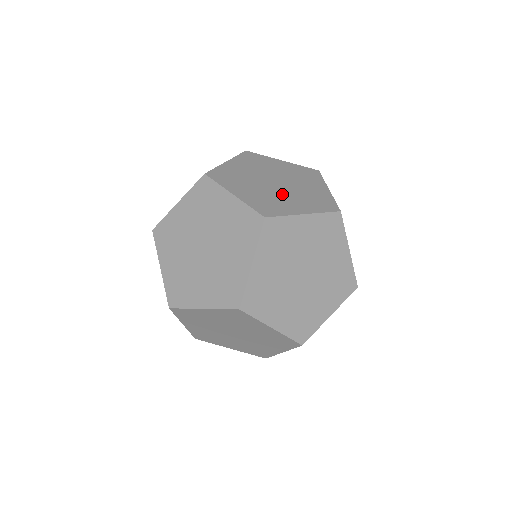
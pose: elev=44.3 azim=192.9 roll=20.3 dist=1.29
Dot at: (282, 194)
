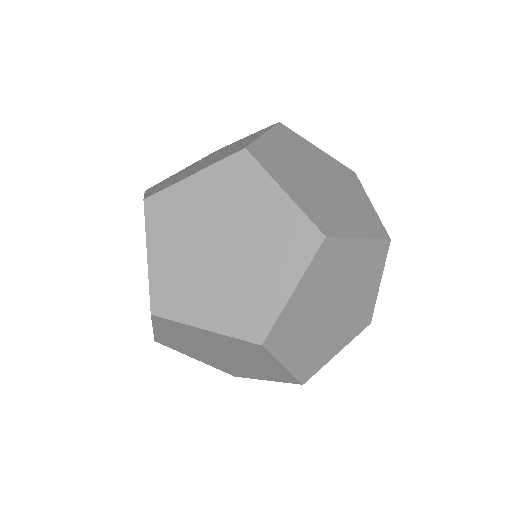
Dot at: (304, 180)
